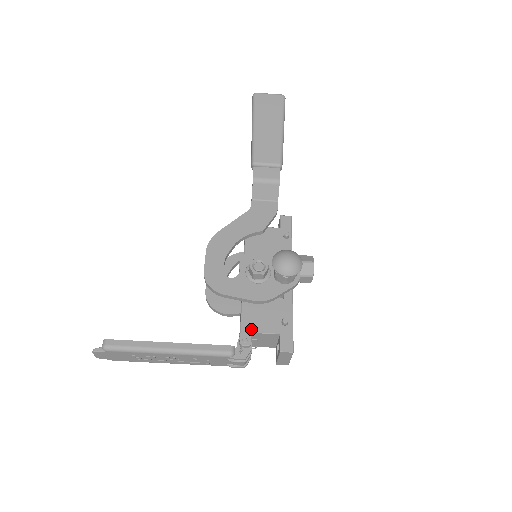
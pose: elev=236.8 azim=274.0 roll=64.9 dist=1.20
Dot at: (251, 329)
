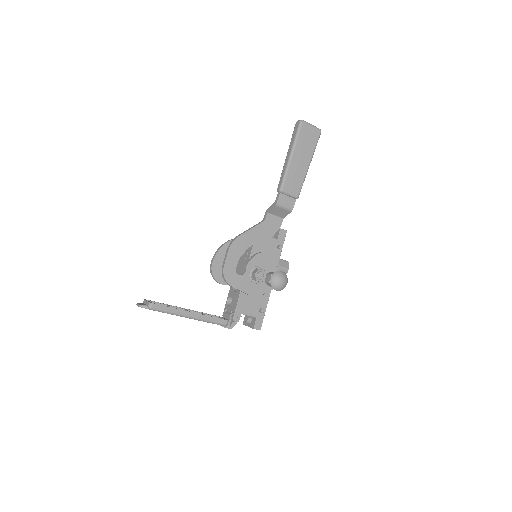
Dot at: (241, 312)
